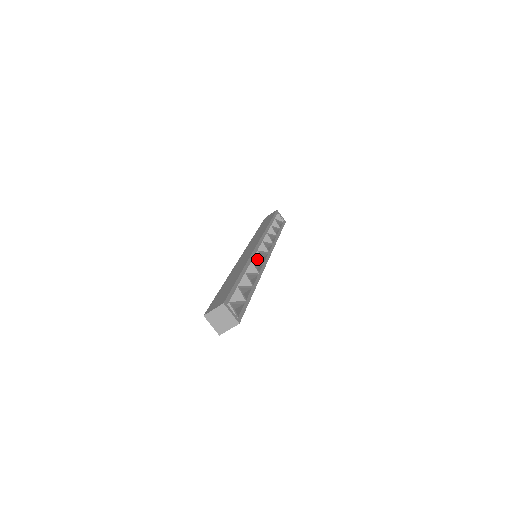
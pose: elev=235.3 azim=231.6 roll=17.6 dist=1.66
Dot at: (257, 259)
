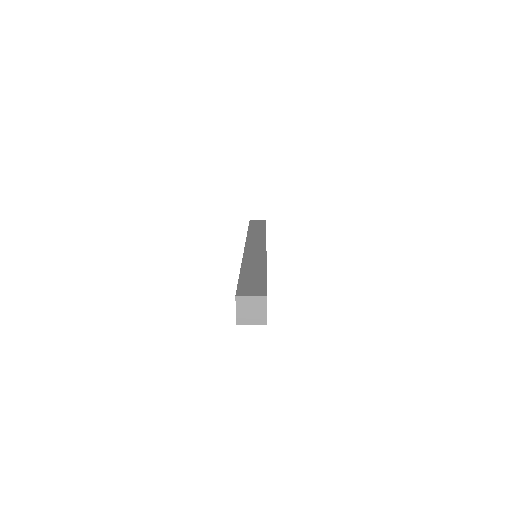
Dot at: occluded
